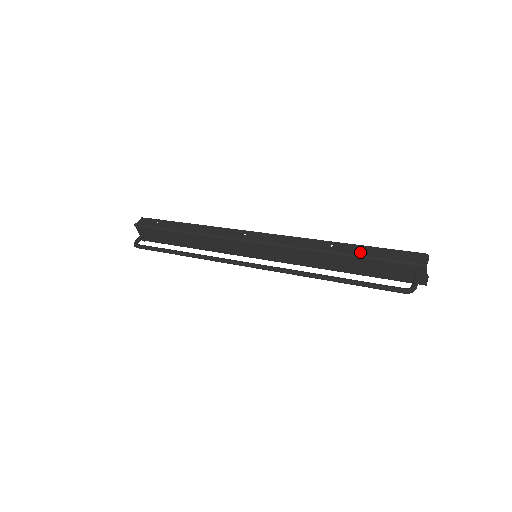
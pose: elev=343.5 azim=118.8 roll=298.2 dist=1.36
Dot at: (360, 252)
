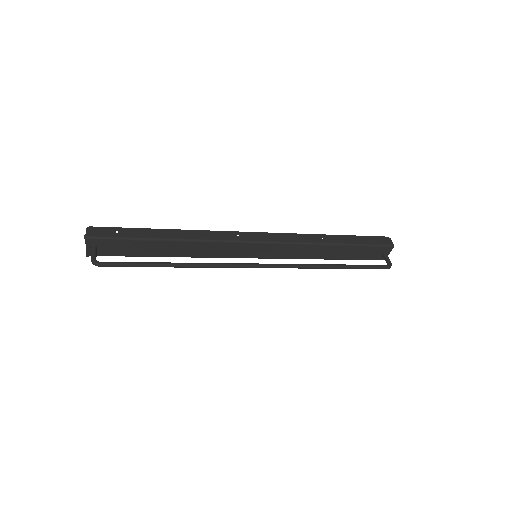
Dot at: (347, 241)
